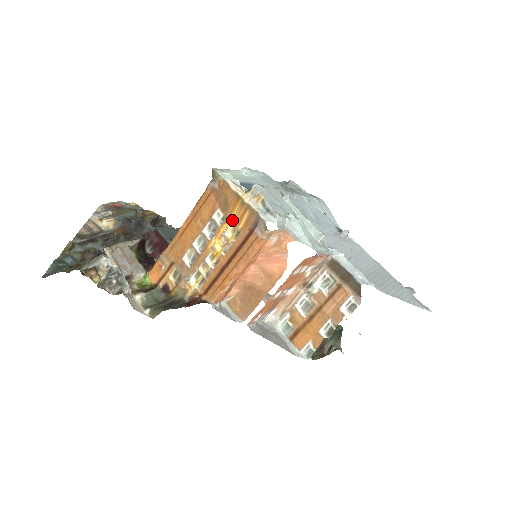
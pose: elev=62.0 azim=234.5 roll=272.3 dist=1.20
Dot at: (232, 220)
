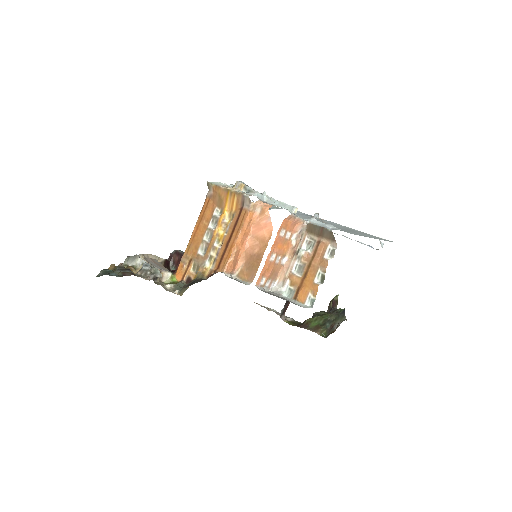
Dot at: (227, 210)
